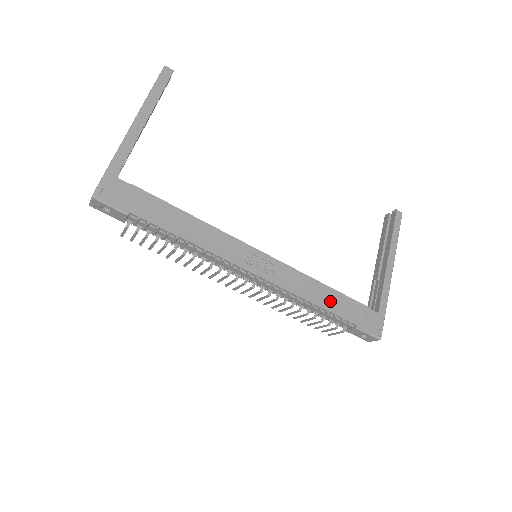
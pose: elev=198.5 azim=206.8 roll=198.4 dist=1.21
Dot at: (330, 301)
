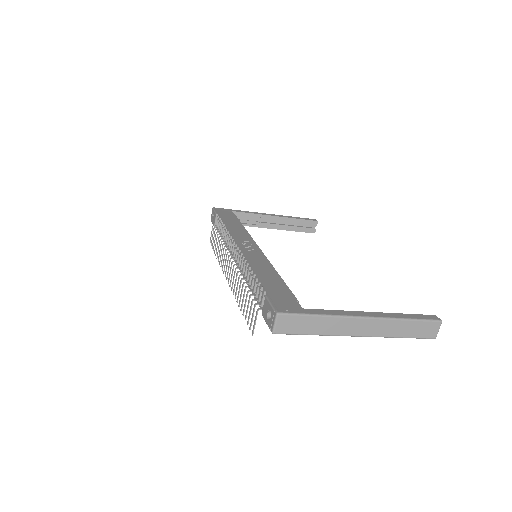
Dot at: (268, 278)
